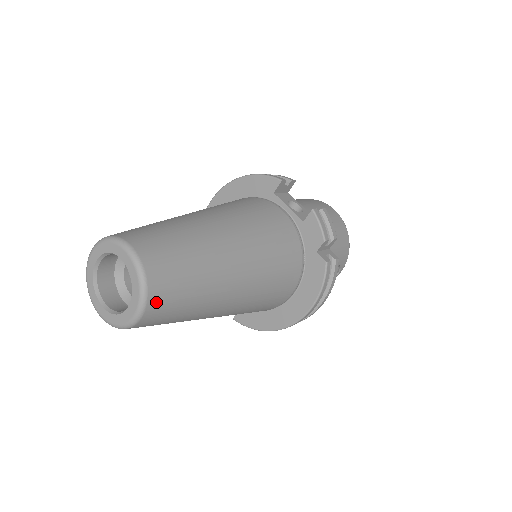
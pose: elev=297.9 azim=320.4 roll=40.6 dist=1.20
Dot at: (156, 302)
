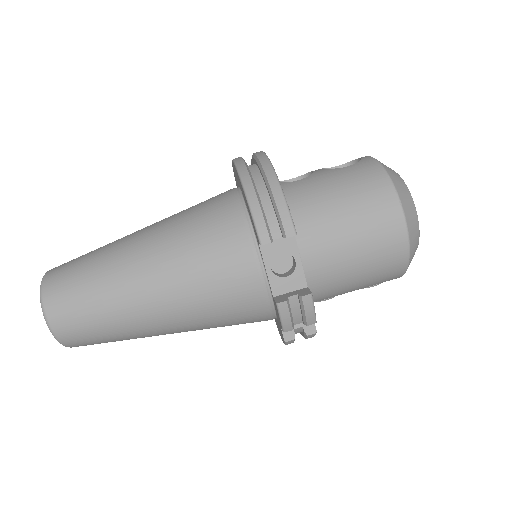
Dot at: occluded
